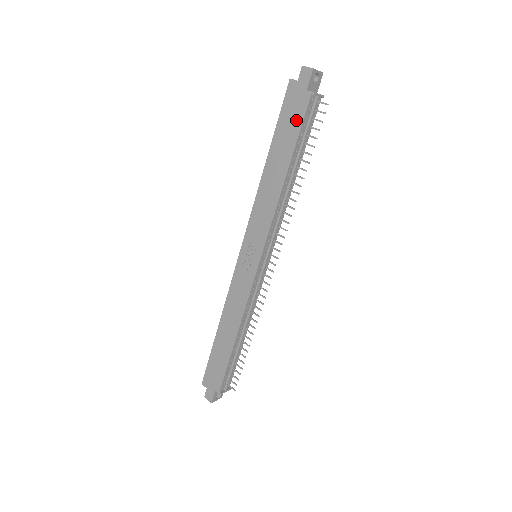
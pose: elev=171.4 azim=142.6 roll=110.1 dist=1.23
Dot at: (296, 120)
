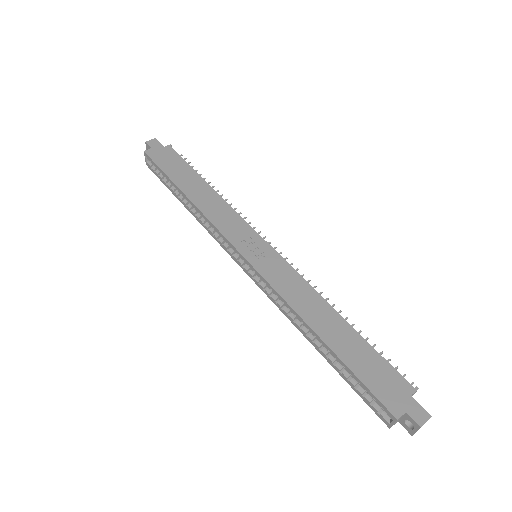
Dot at: (176, 161)
